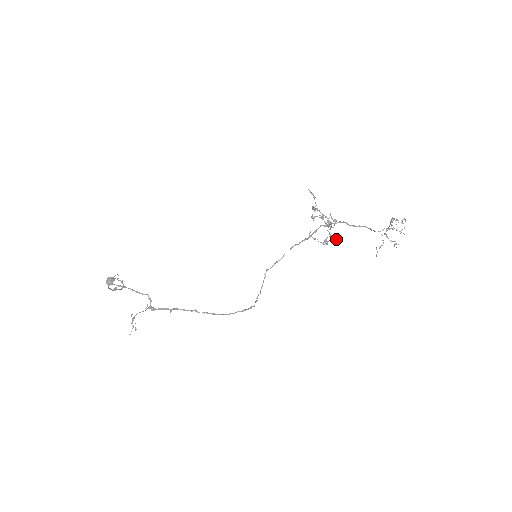
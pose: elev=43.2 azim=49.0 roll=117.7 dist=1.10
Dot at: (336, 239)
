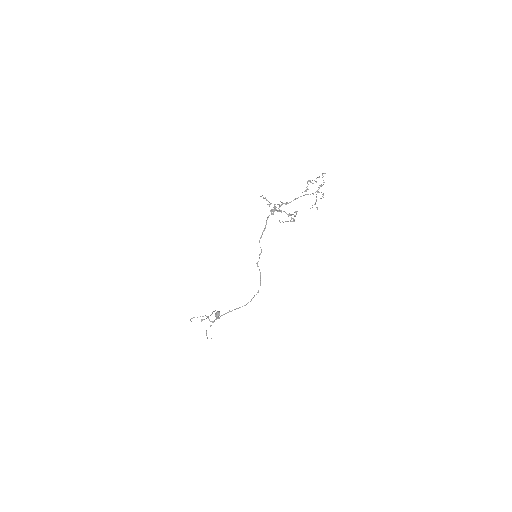
Dot at: (296, 214)
